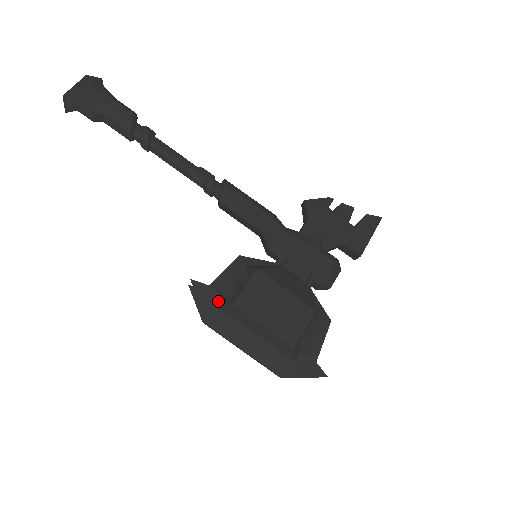
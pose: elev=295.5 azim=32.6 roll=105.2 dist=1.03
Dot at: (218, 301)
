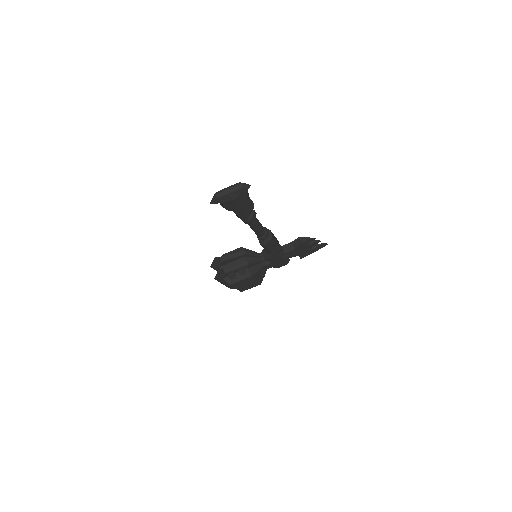
Dot at: (224, 277)
